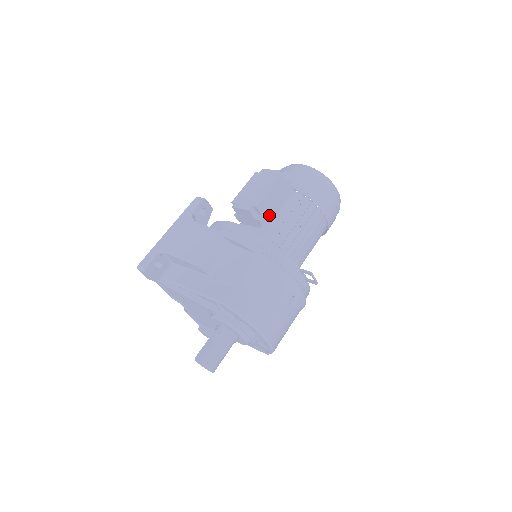
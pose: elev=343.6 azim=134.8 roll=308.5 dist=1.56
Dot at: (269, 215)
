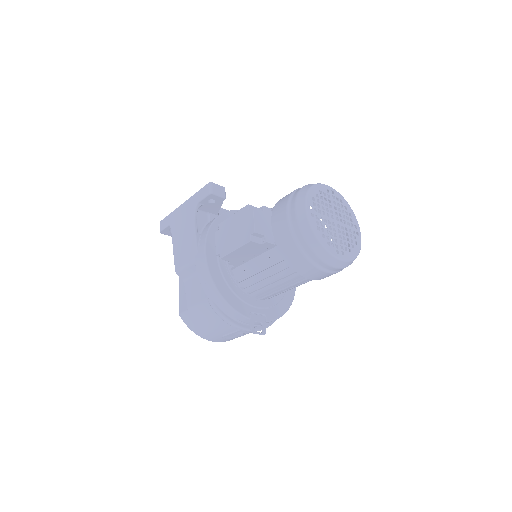
Dot at: (241, 260)
